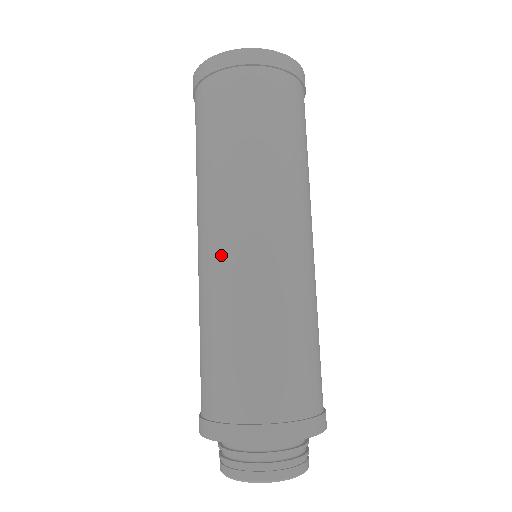
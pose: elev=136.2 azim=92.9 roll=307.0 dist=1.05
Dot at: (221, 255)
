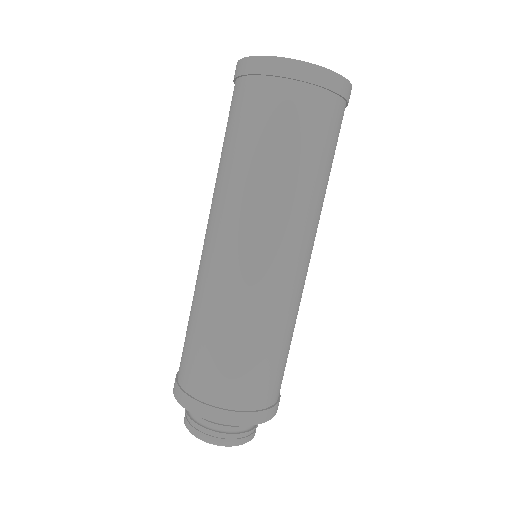
Dot at: (215, 259)
